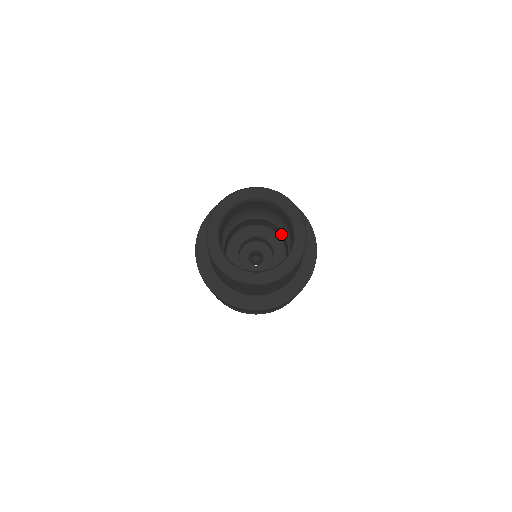
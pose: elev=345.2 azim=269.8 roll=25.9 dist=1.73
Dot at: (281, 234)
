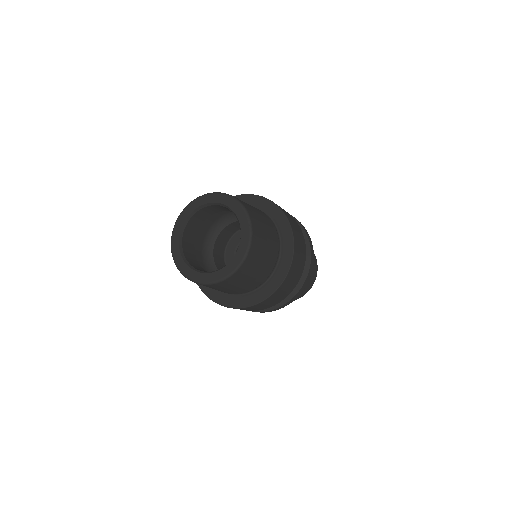
Dot at: occluded
